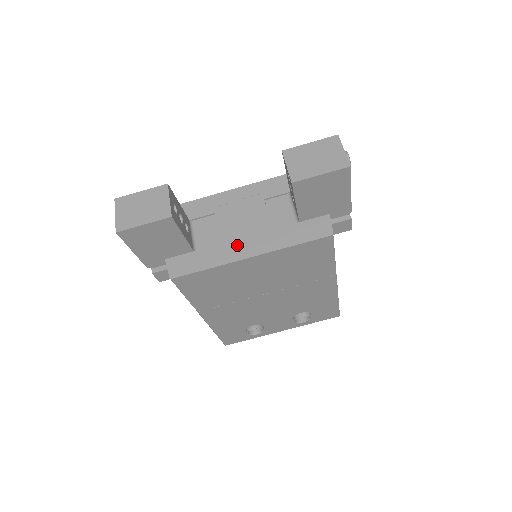
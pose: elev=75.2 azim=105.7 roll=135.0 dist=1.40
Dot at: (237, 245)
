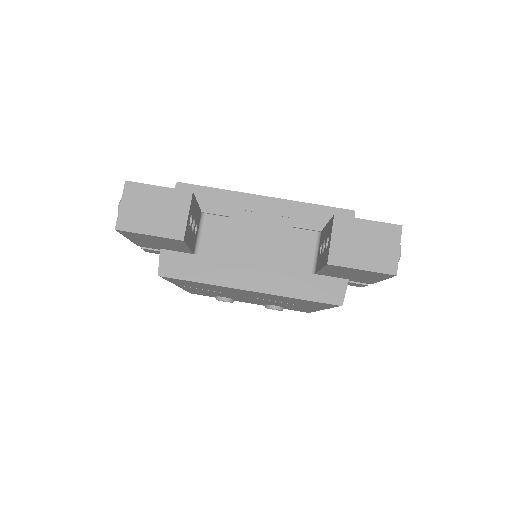
Dot at: (241, 269)
